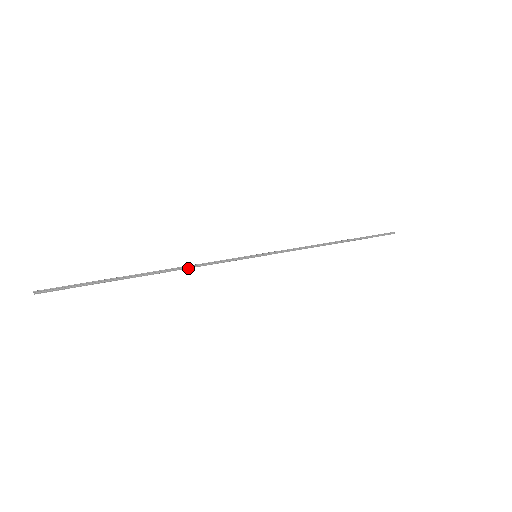
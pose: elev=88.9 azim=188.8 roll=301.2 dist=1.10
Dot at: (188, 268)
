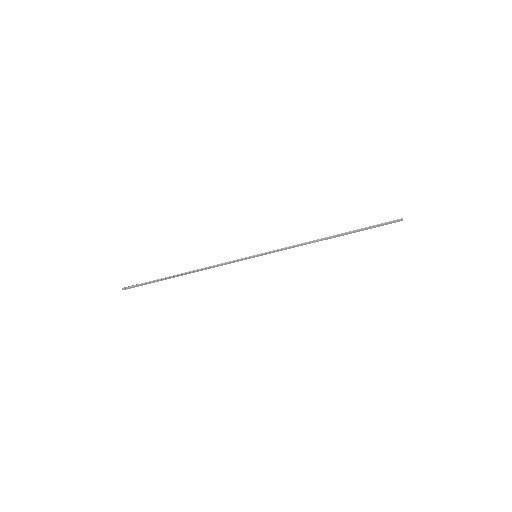
Dot at: (205, 268)
